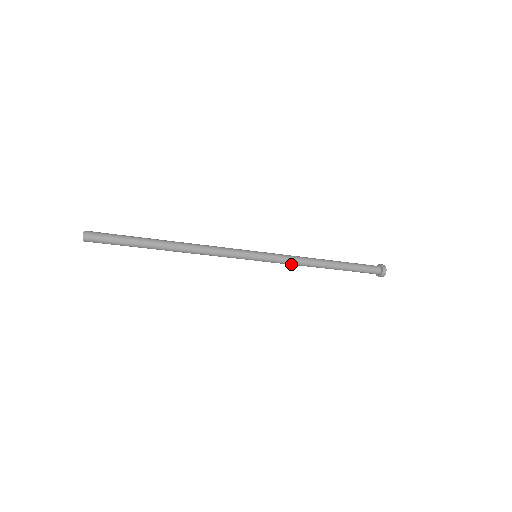
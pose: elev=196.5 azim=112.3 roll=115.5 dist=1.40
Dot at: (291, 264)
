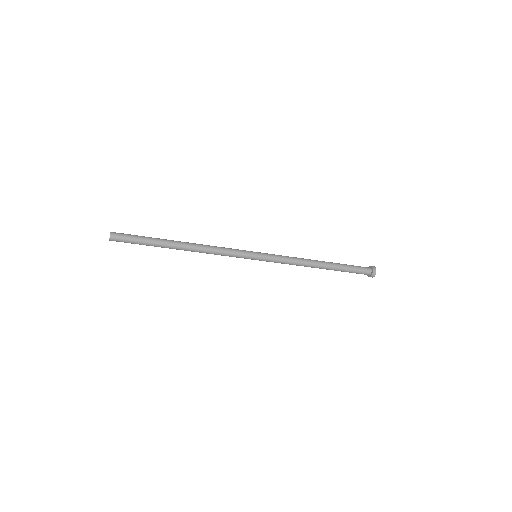
Dot at: occluded
